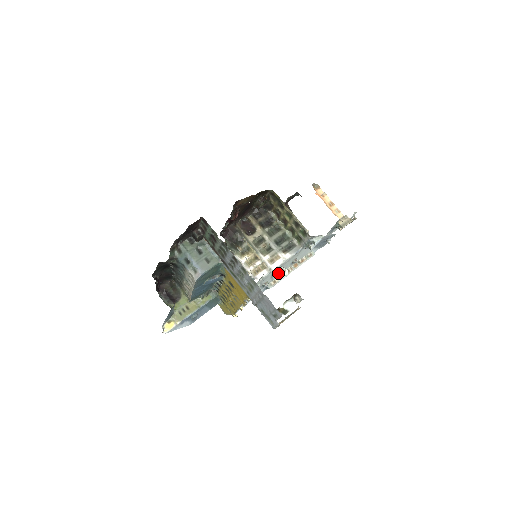
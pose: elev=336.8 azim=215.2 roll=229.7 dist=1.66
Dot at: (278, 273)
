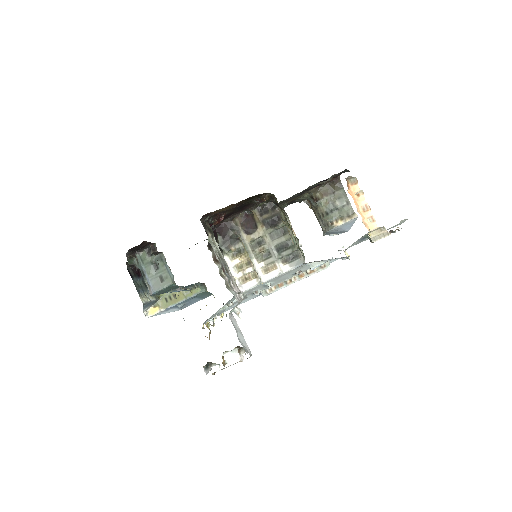
Dot at: (275, 282)
